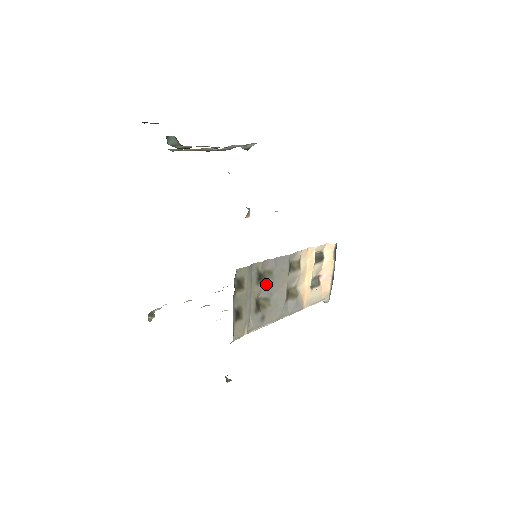
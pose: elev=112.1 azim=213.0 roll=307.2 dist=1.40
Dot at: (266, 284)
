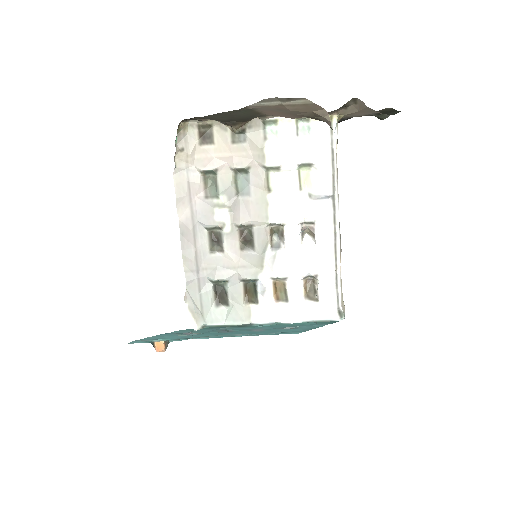
Dot at: occluded
